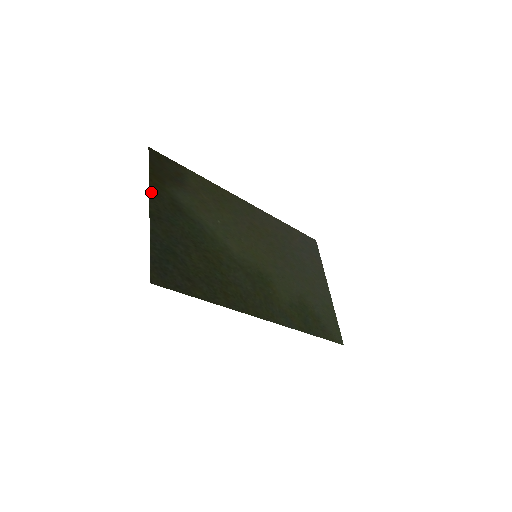
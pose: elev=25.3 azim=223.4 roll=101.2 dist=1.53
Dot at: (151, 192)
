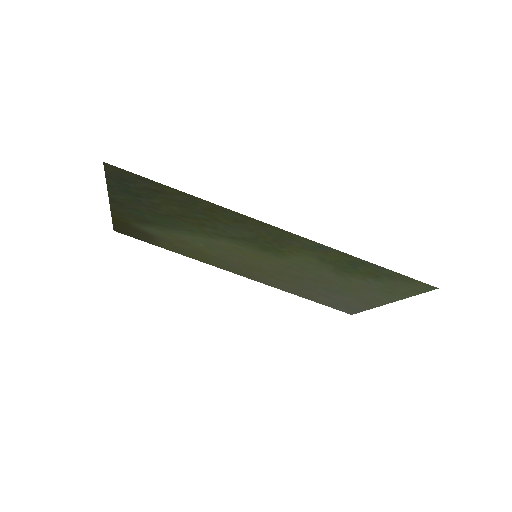
Dot at: (113, 212)
